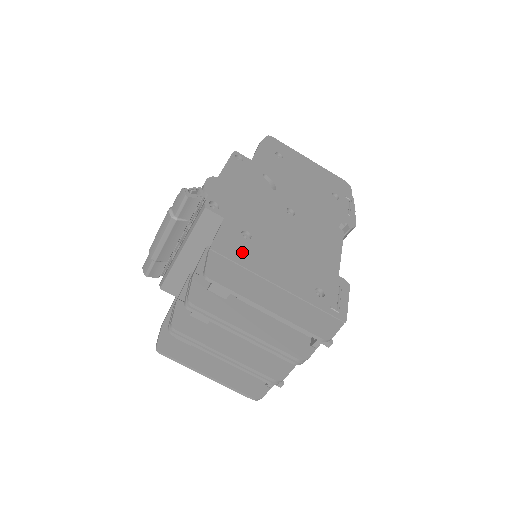
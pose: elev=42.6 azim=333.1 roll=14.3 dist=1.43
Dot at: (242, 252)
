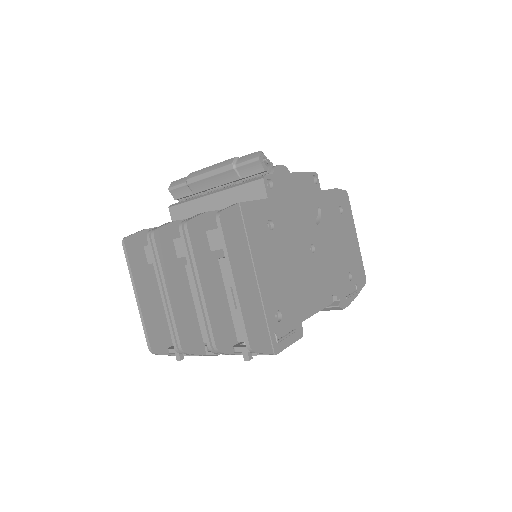
Dot at: (257, 230)
